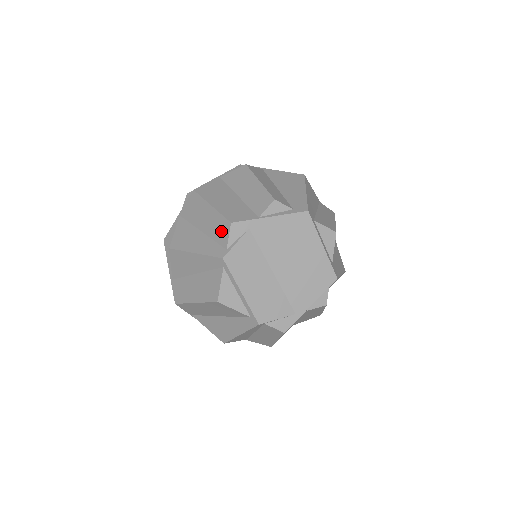
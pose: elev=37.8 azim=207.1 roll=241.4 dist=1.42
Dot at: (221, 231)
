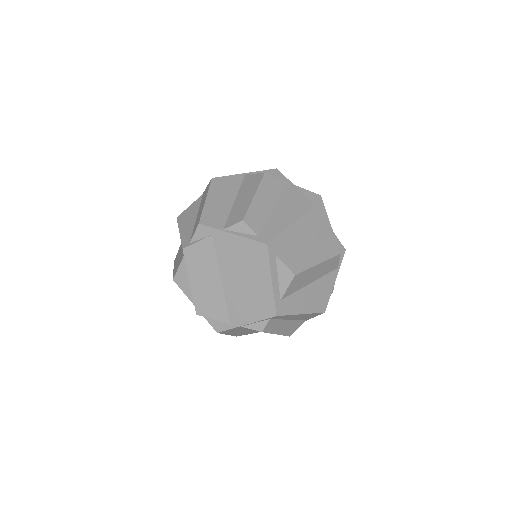
Dot at: (196, 226)
